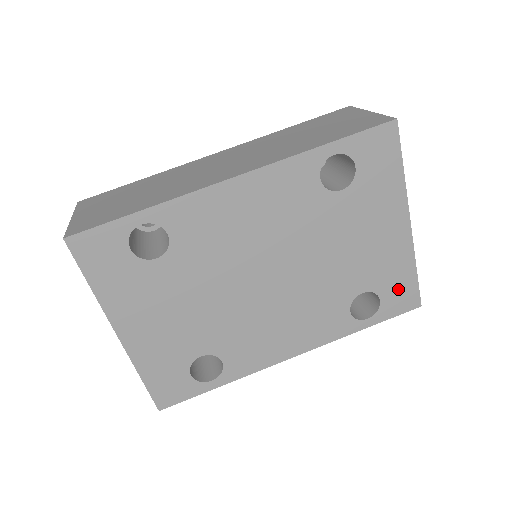
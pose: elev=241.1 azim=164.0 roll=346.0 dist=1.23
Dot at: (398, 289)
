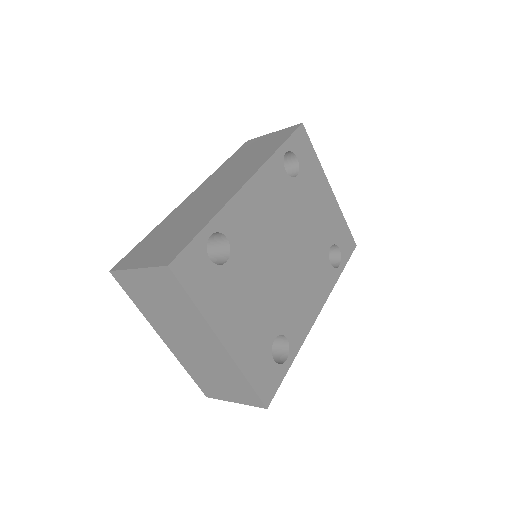
Dot at: (343, 237)
